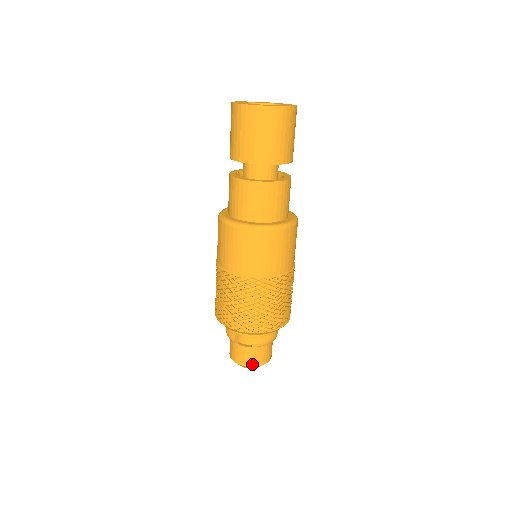
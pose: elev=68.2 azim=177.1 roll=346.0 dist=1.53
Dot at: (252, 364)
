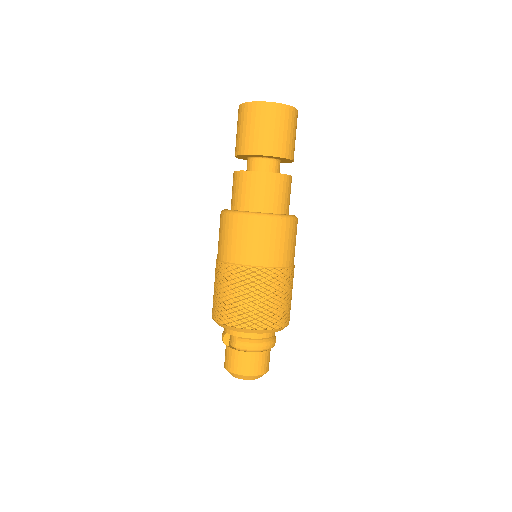
Dot at: (237, 371)
